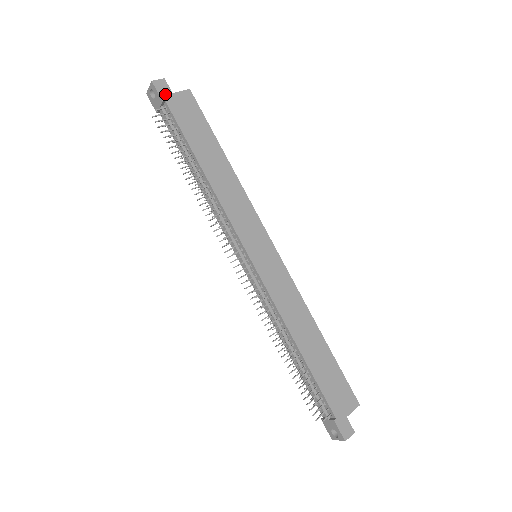
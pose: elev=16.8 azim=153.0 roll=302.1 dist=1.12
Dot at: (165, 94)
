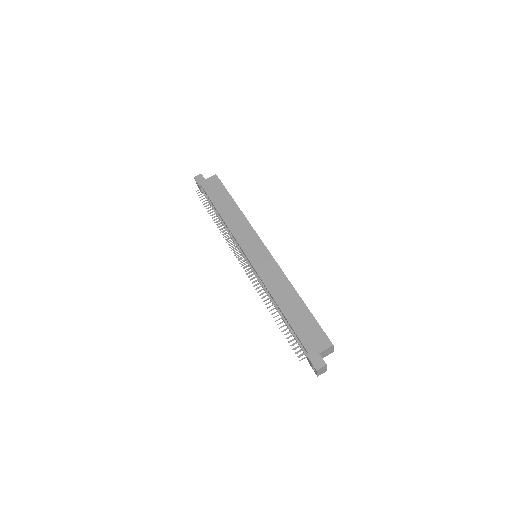
Dot at: (201, 181)
